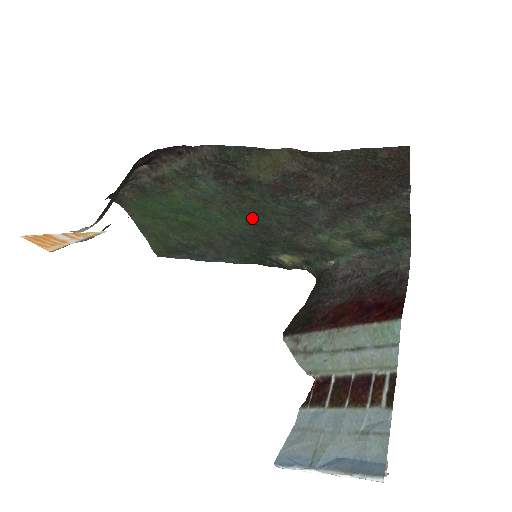
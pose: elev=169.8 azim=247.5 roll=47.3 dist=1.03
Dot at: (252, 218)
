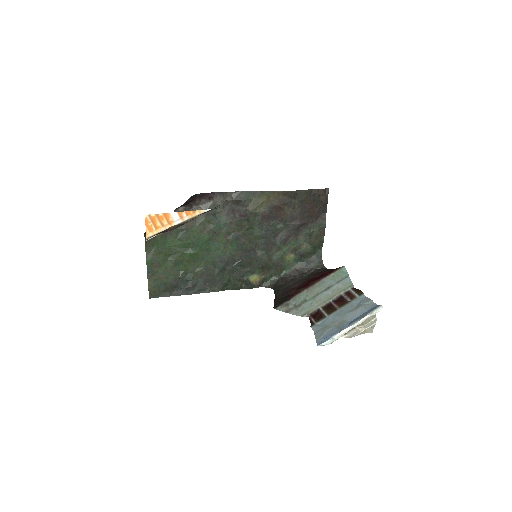
Dot at: (241, 244)
